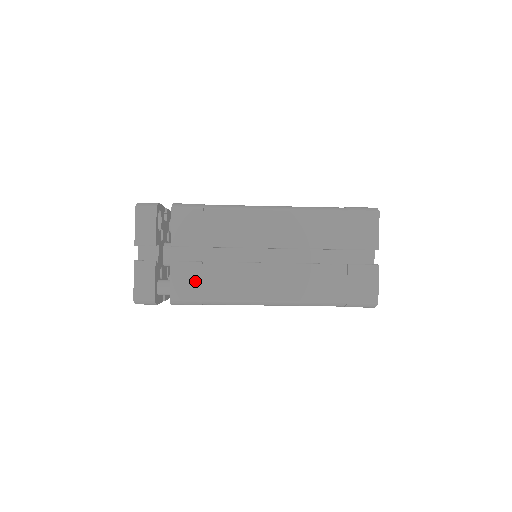
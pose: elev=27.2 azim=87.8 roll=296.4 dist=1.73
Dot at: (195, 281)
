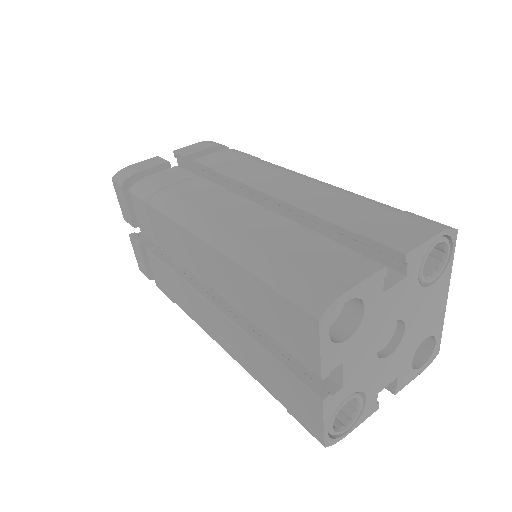
Dot at: (164, 280)
